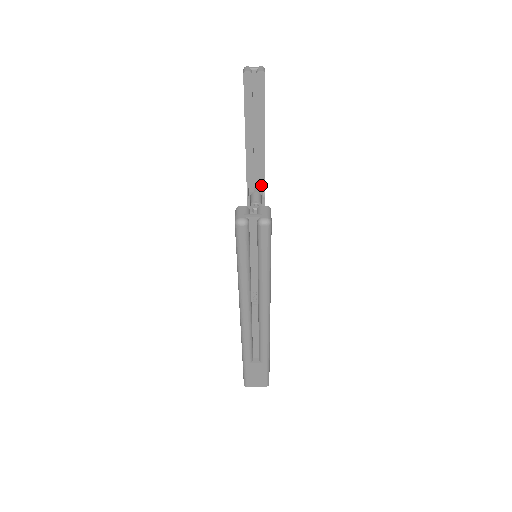
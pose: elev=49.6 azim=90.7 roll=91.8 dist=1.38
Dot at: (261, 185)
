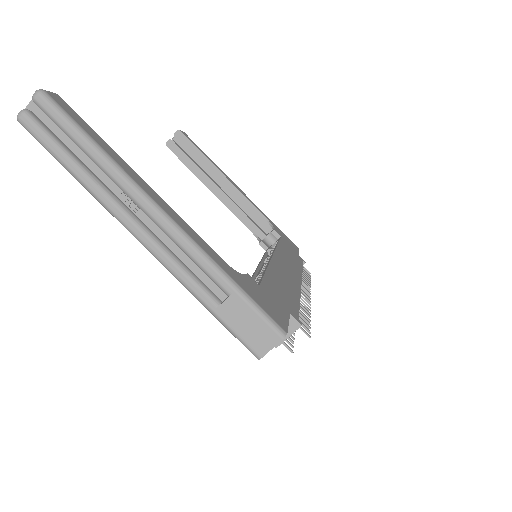
Dot at: (266, 224)
